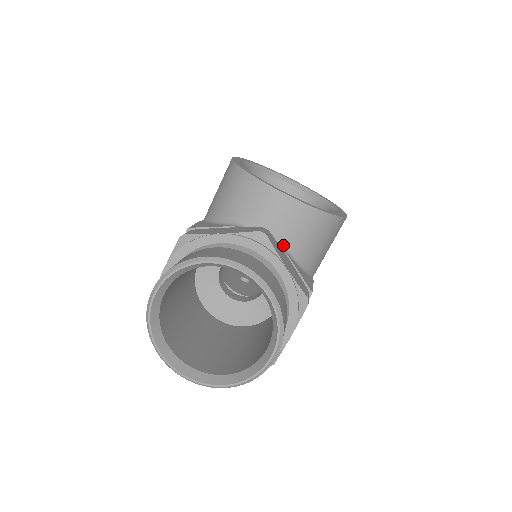
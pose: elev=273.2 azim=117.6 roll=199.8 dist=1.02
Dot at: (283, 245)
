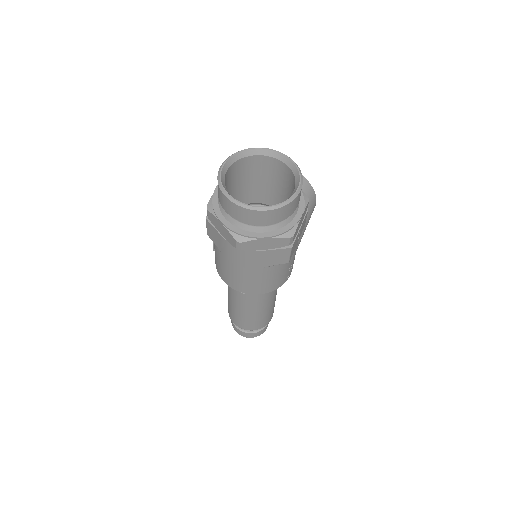
Dot at: occluded
